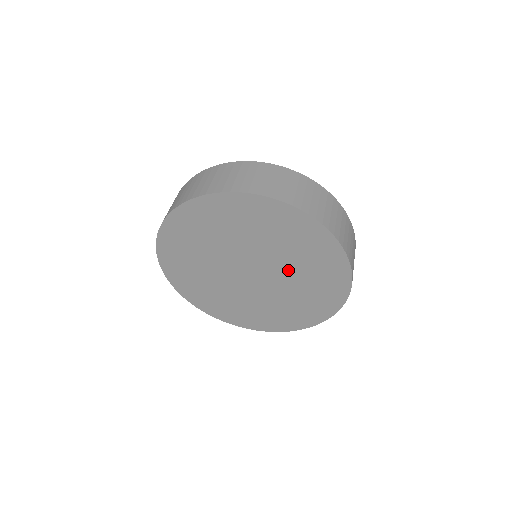
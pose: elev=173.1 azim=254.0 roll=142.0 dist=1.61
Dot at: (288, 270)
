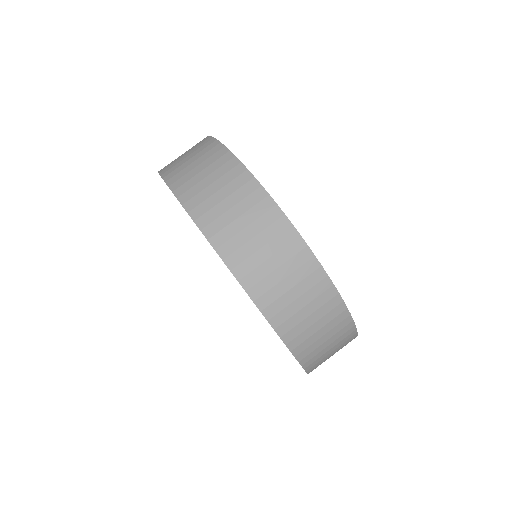
Dot at: occluded
